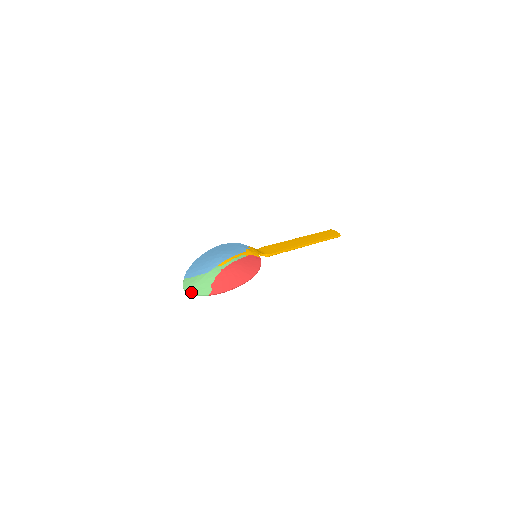
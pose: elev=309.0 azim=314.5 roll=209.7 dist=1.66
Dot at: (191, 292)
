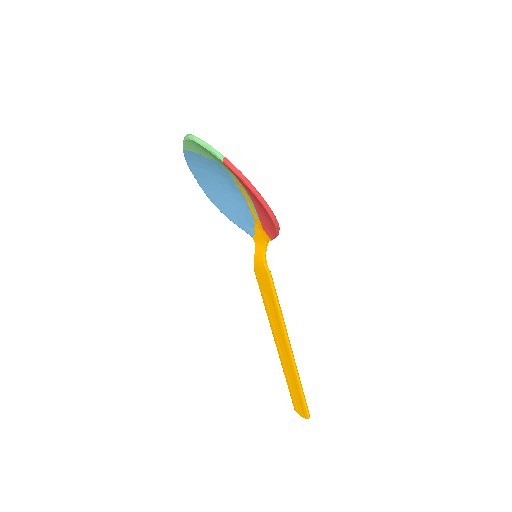
Dot at: (199, 138)
